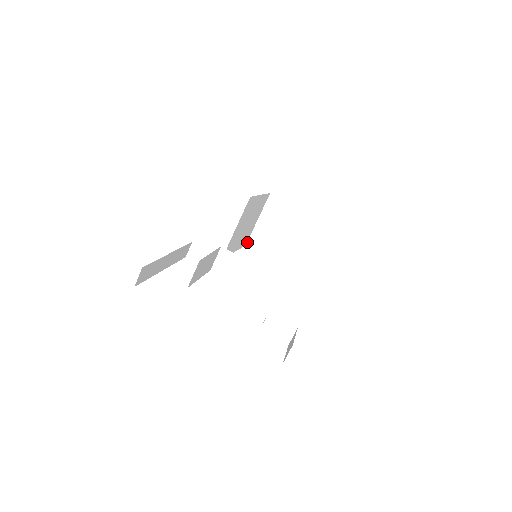
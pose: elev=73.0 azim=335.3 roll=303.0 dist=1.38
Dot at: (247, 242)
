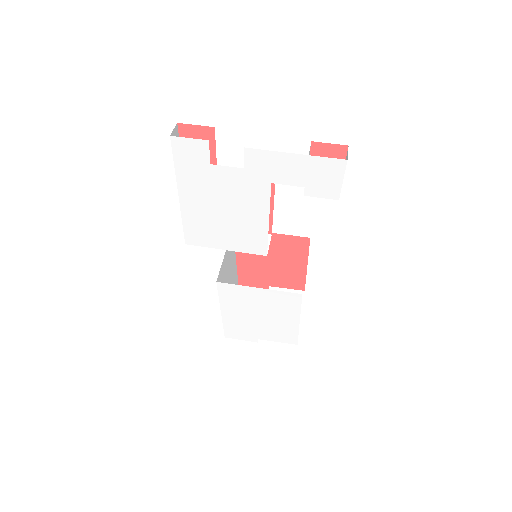
Dot at: occluded
